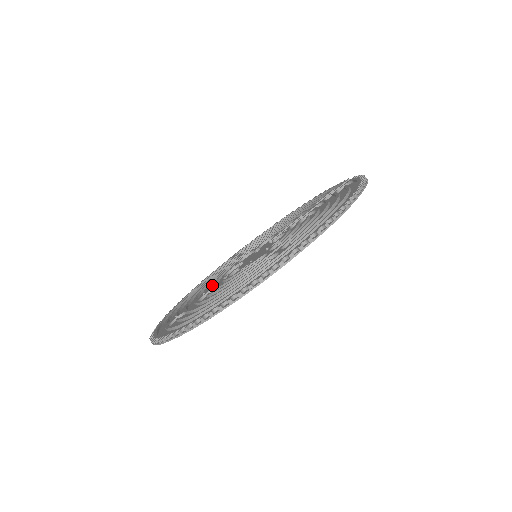
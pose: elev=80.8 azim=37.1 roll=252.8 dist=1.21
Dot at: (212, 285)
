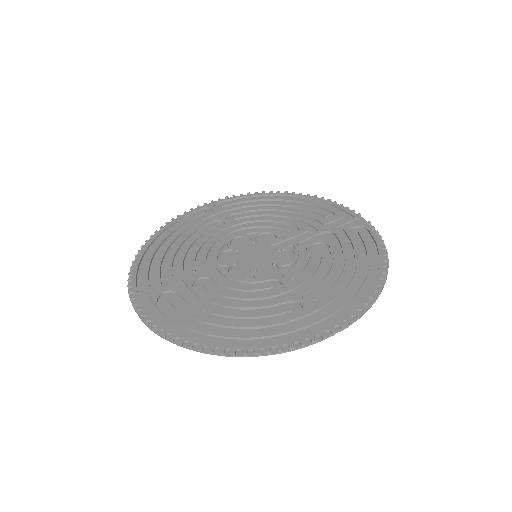
Dot at: (204, 264)
